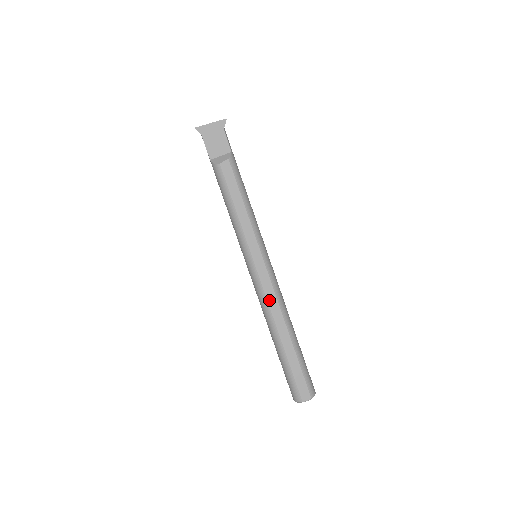
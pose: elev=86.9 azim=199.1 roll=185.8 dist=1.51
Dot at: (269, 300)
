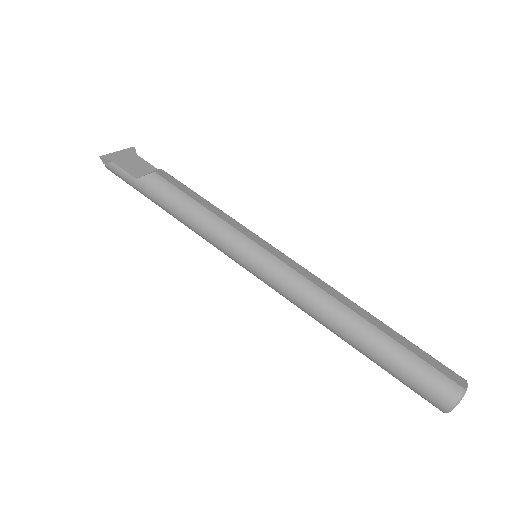
Dot at: (315, 282)
